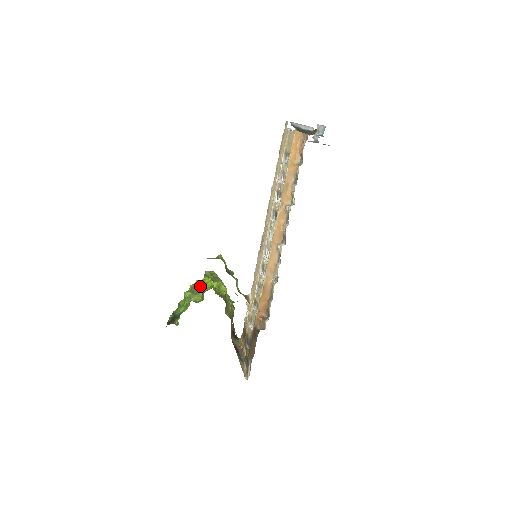
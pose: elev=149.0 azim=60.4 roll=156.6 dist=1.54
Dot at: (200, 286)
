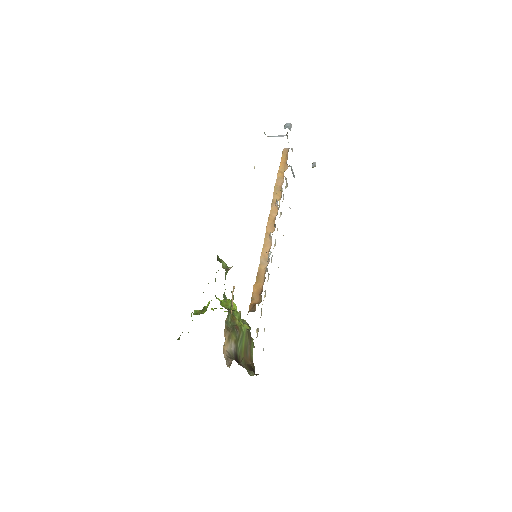
Dot at: (208, 303)
